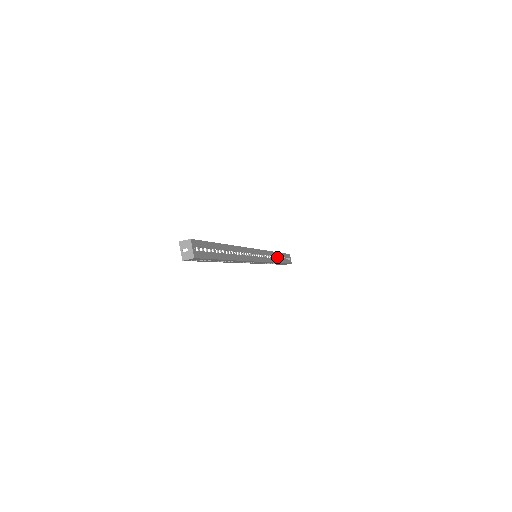
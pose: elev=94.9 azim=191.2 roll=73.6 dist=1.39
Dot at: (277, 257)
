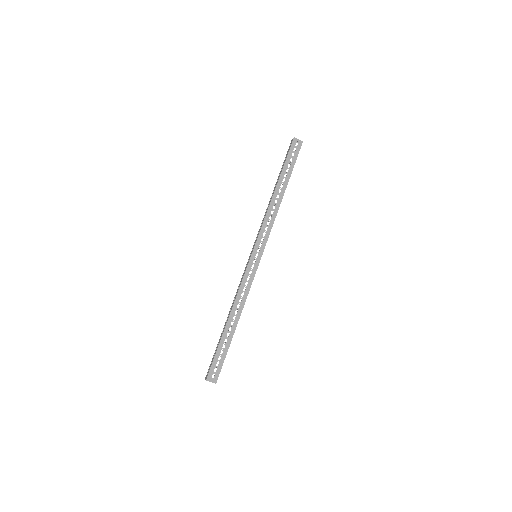
Dot at: occluded
